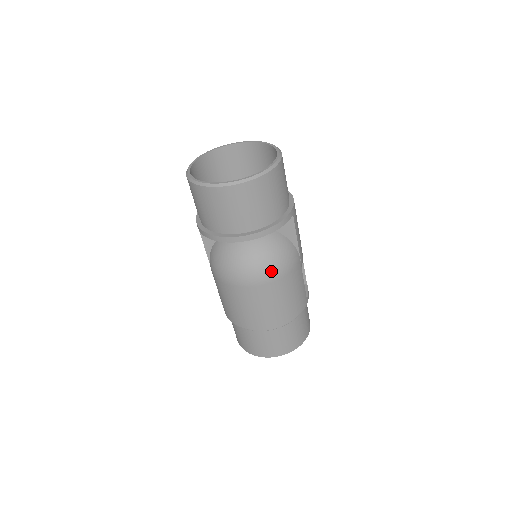
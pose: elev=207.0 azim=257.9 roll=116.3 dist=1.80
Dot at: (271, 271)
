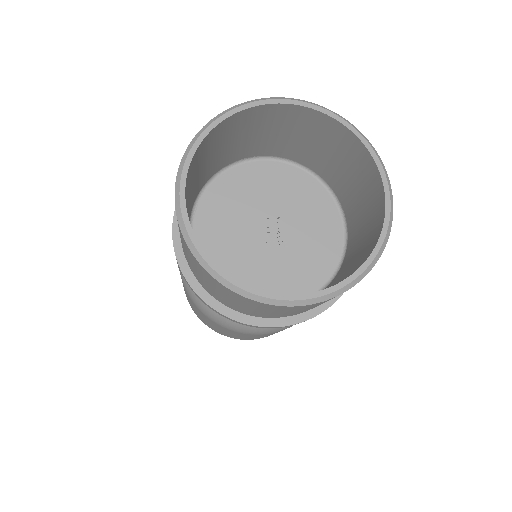
Dot at: occluded
